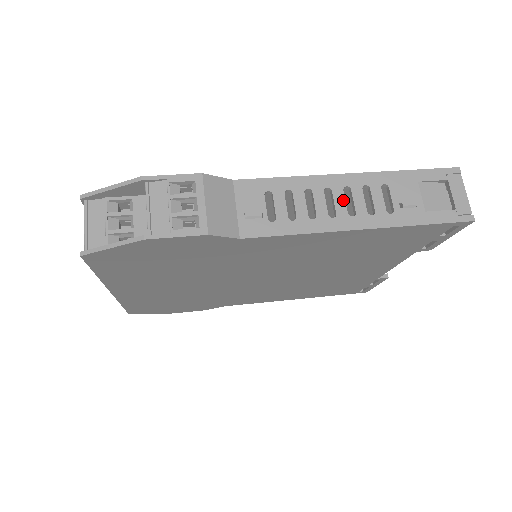
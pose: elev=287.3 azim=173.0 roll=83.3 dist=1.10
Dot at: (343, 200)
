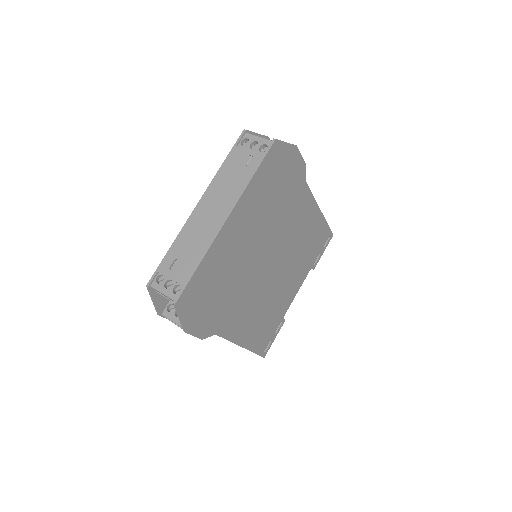
Dot at: occluded
